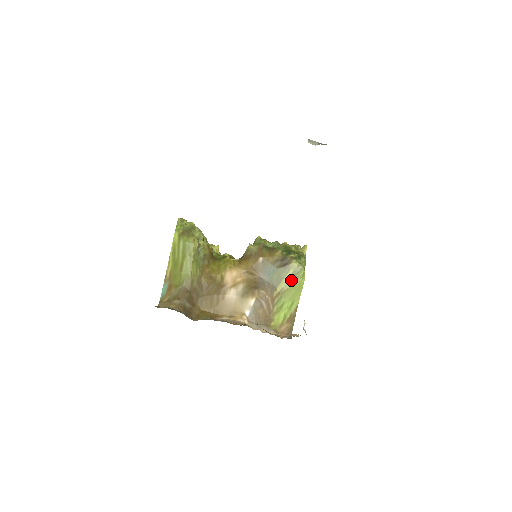
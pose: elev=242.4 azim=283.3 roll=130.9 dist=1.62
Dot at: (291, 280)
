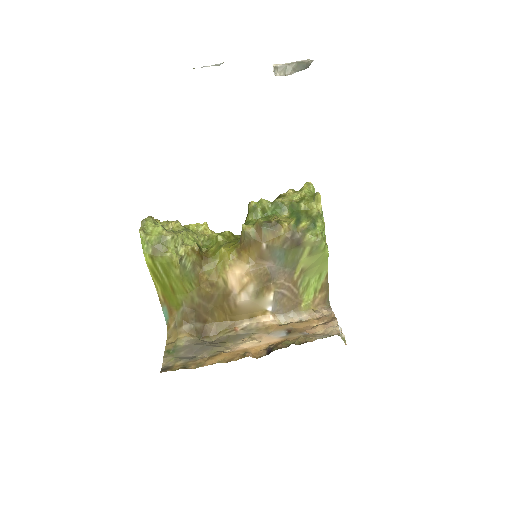
Dot at: (311, 257)
